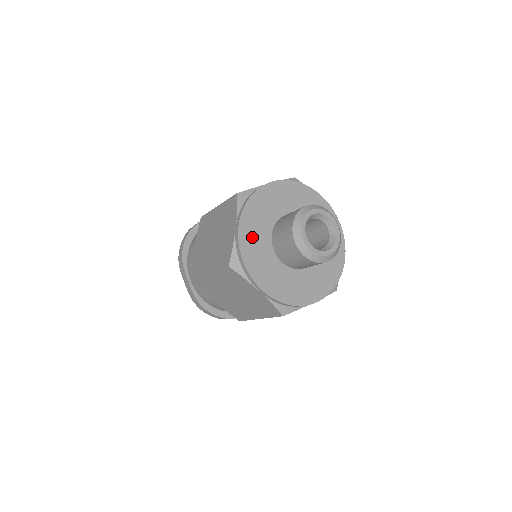
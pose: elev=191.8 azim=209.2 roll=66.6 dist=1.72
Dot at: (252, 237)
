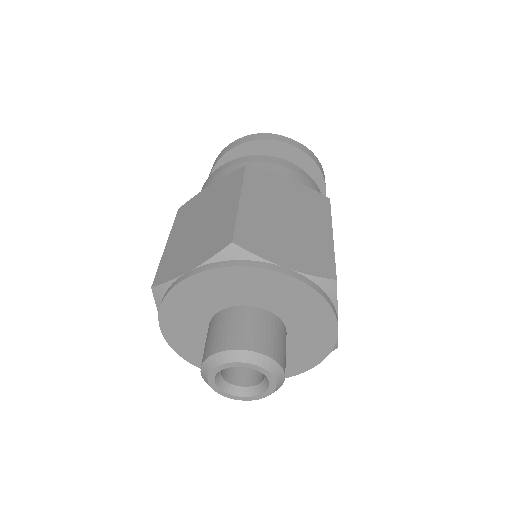
Dot at: (194, 296)
